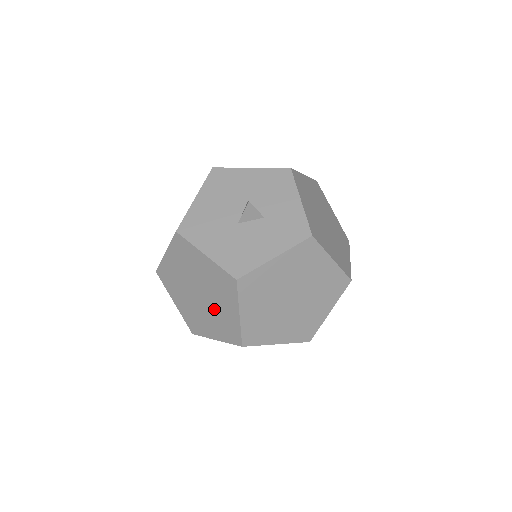
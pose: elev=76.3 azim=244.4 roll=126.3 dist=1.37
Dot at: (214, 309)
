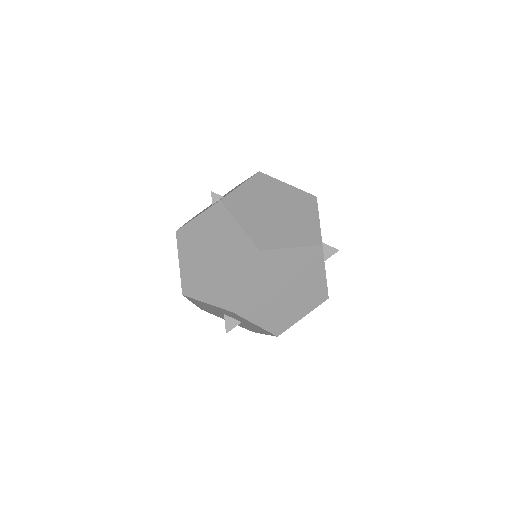
Dot at: occluded
